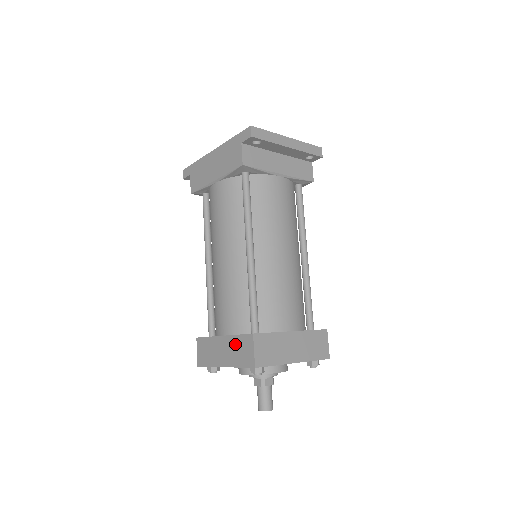
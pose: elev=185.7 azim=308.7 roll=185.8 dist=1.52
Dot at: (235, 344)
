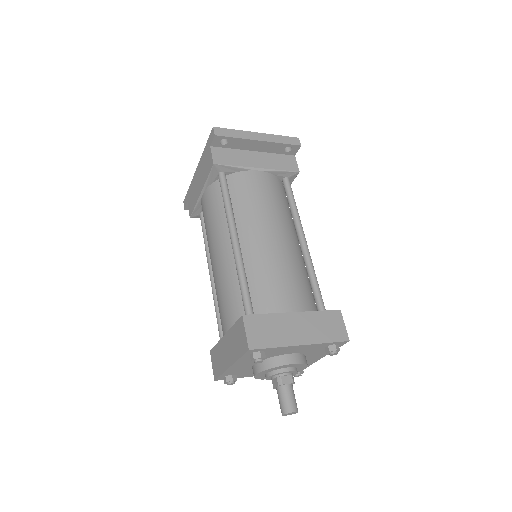
Dot at: (233, 336)
